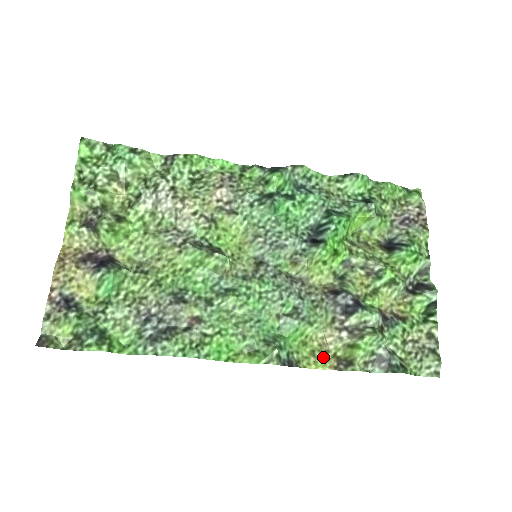
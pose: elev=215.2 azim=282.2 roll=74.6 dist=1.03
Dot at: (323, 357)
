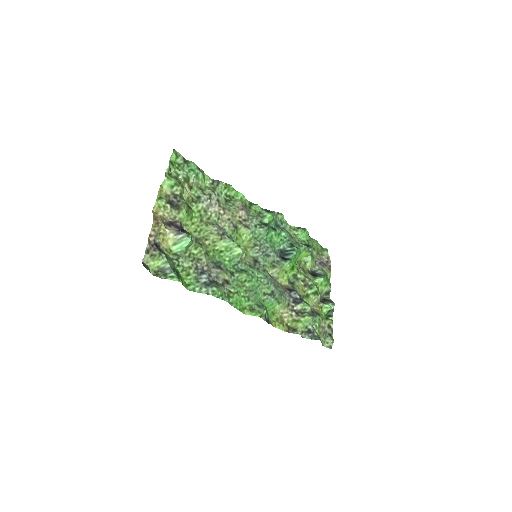
Dot at: (283, 323)
